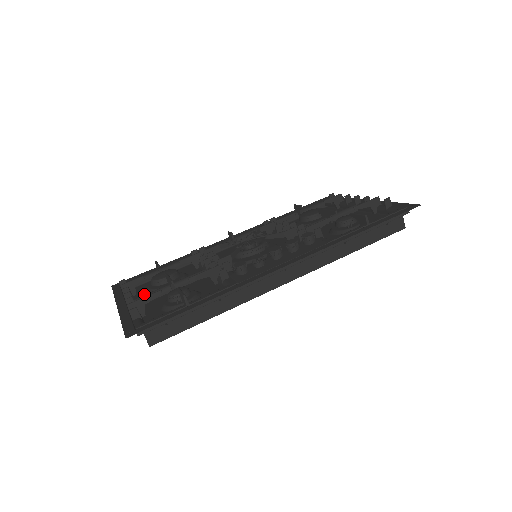
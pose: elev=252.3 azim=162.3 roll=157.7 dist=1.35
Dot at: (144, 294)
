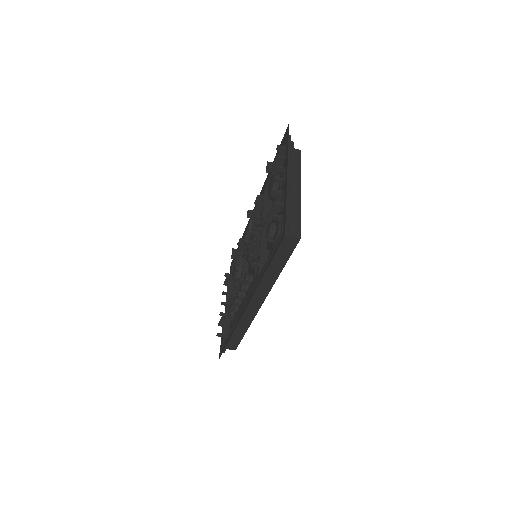
Dot at: occluded
